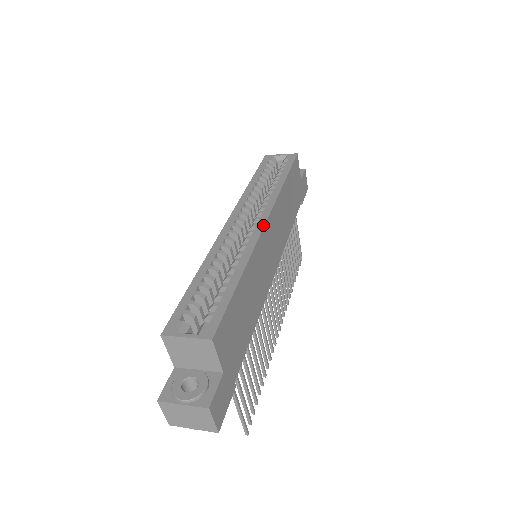
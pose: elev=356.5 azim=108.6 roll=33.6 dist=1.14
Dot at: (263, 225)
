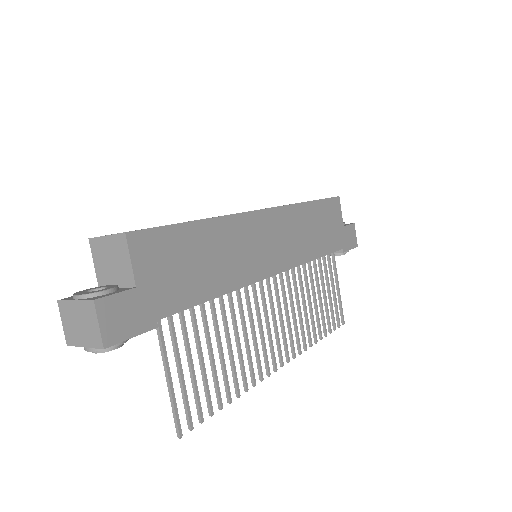
Dot at: occluded
